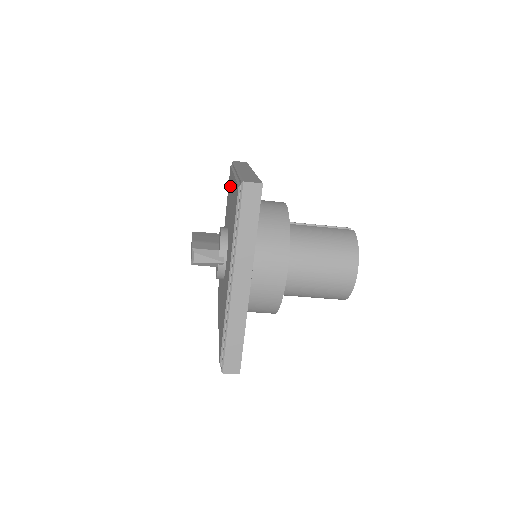
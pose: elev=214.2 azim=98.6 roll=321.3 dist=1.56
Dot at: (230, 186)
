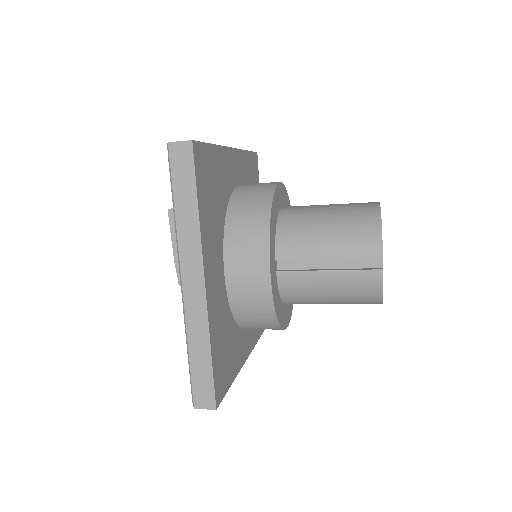
Dot at: occluded
